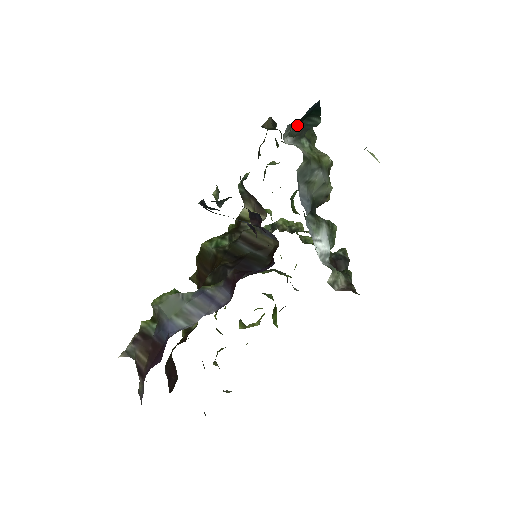
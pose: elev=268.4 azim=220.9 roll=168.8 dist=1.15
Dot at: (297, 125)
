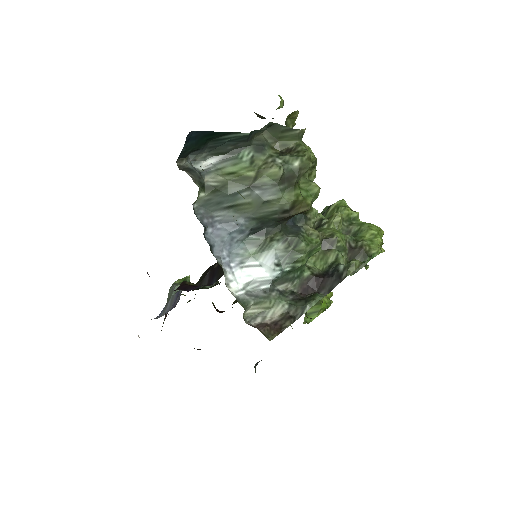
Dot at: (212, 146)
